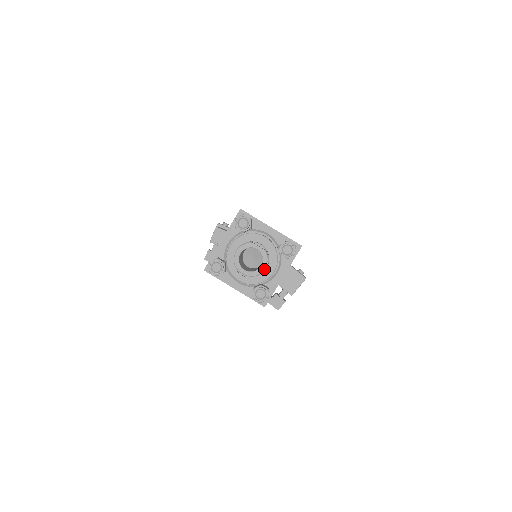
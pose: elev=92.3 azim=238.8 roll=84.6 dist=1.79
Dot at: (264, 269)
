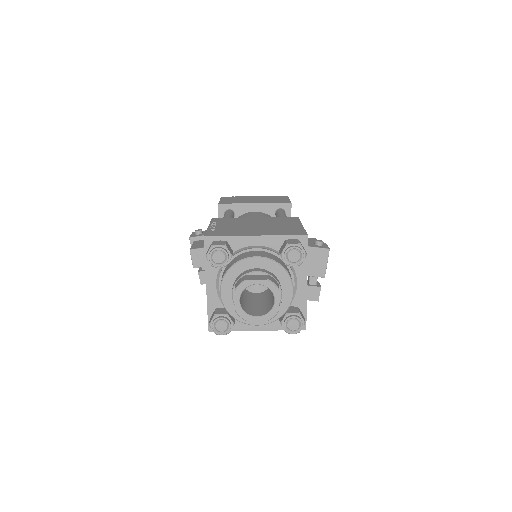
Dot at: (280, 298)
